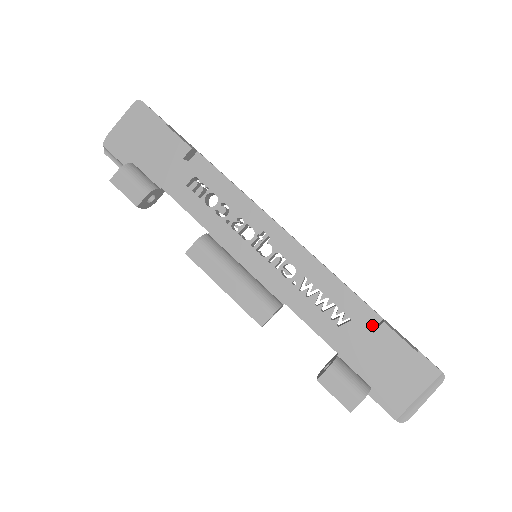
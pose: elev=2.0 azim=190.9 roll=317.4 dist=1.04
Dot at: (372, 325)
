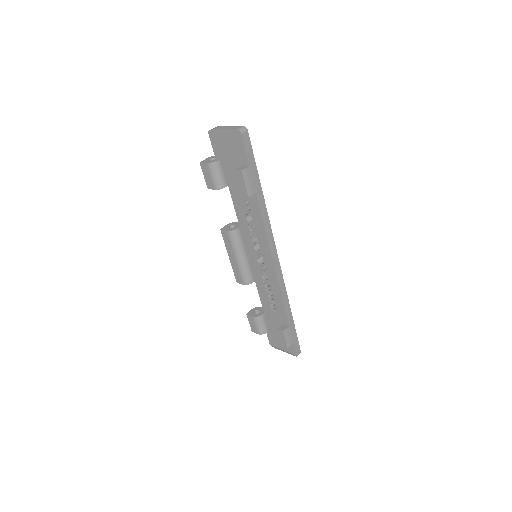
Dot at: (283, 322)
